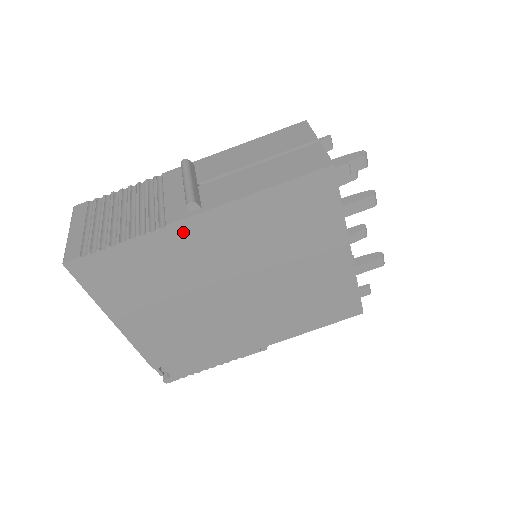
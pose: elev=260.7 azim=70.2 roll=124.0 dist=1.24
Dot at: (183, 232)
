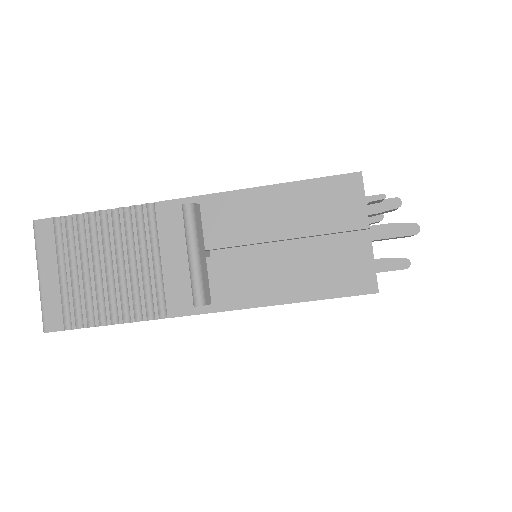
Dot at: occluded
